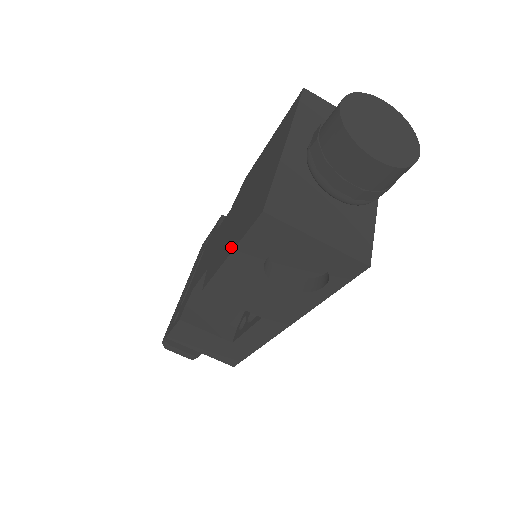
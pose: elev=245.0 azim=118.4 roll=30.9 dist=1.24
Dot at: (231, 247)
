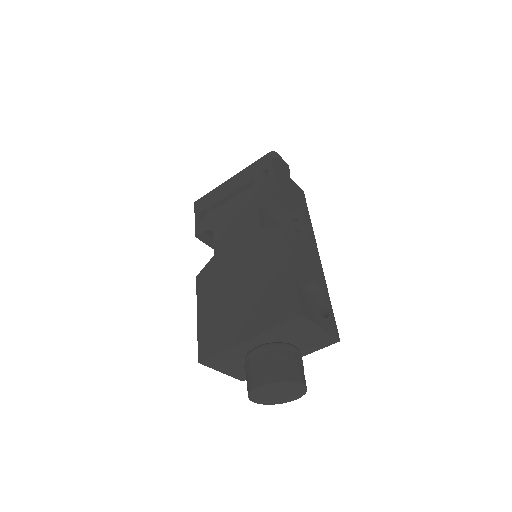
Dot at: (202, 314)
